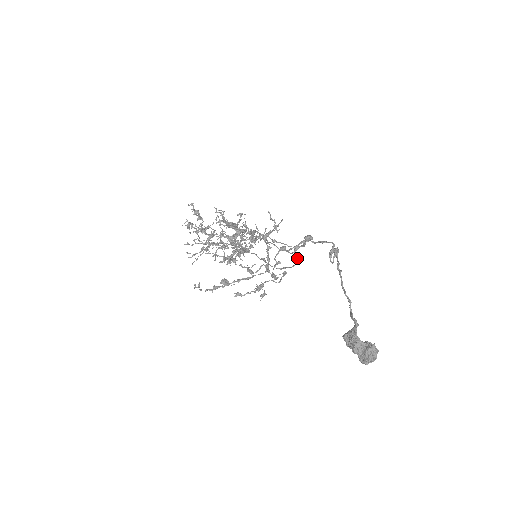
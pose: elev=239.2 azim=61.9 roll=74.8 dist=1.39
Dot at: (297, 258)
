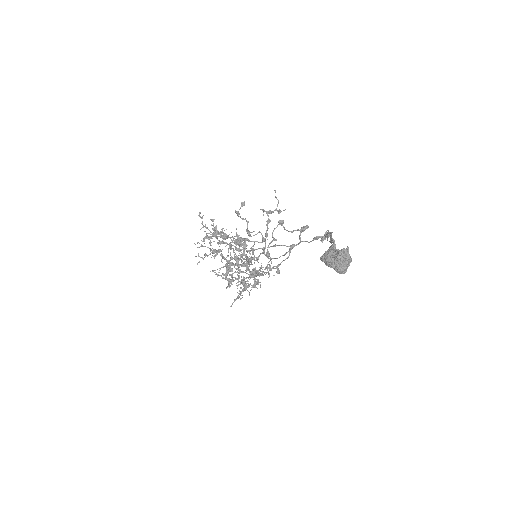
Dot at: (292, 247)
